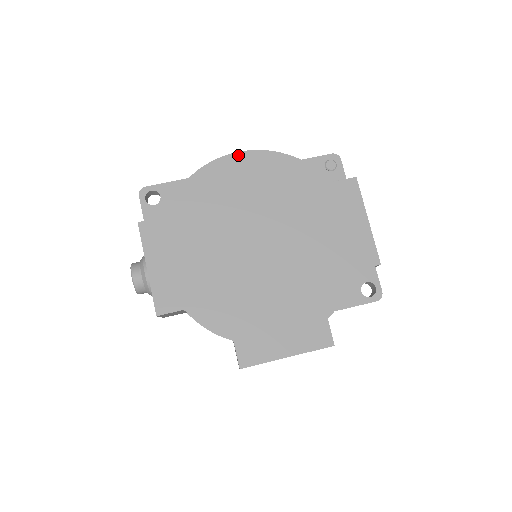
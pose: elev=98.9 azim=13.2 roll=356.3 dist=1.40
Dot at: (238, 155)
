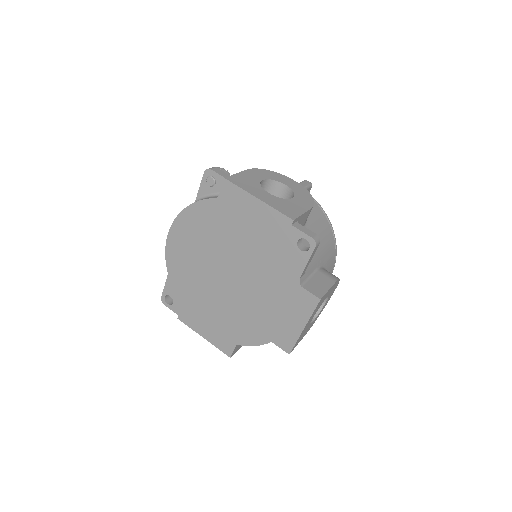
Dot at: (169, 237)
